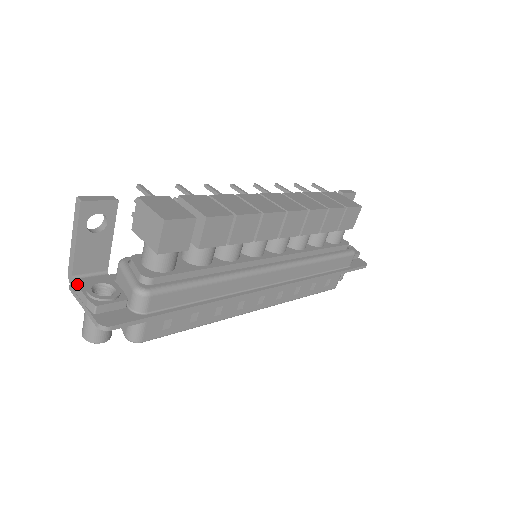
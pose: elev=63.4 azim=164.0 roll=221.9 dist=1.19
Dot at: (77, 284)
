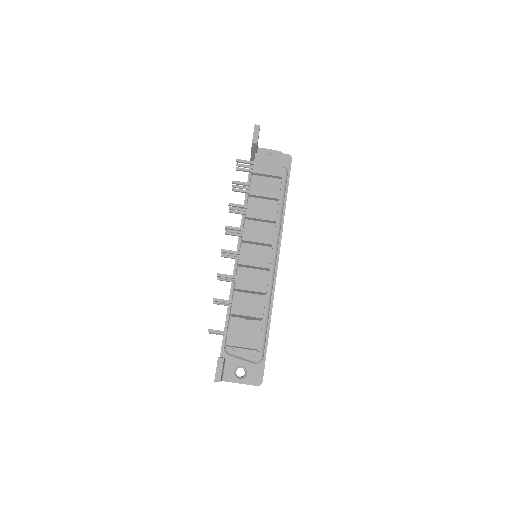
Dot at: occluded
